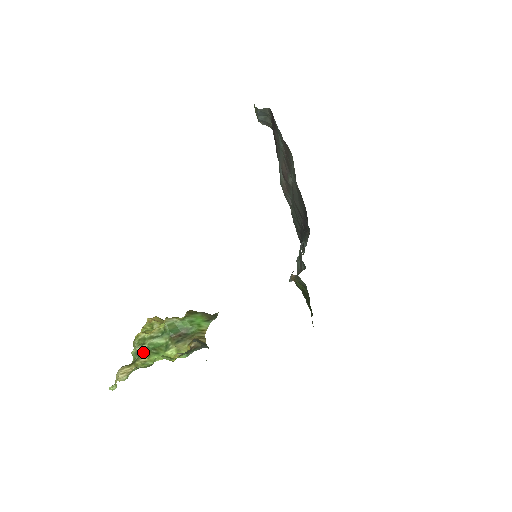
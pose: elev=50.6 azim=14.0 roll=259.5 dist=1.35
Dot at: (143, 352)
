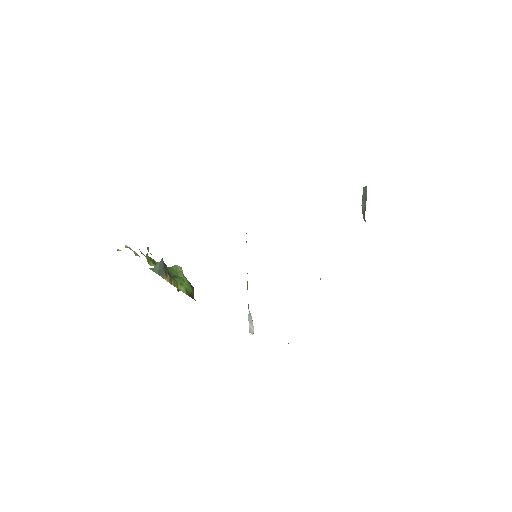
Dot at: occluded
